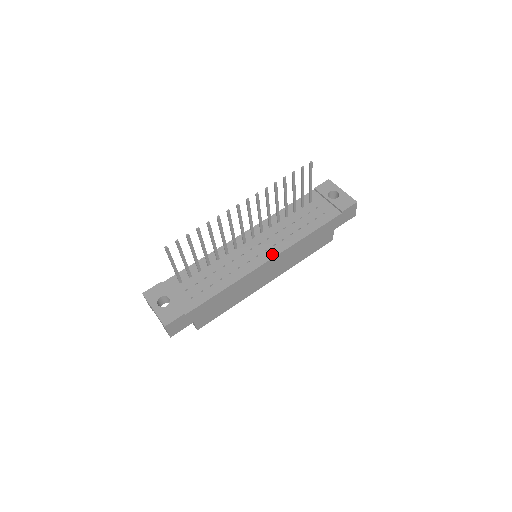
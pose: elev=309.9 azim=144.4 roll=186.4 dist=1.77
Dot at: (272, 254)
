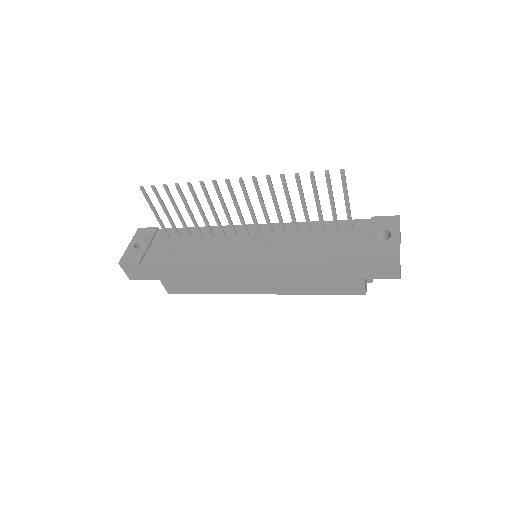
Dot at: (254, 258)
